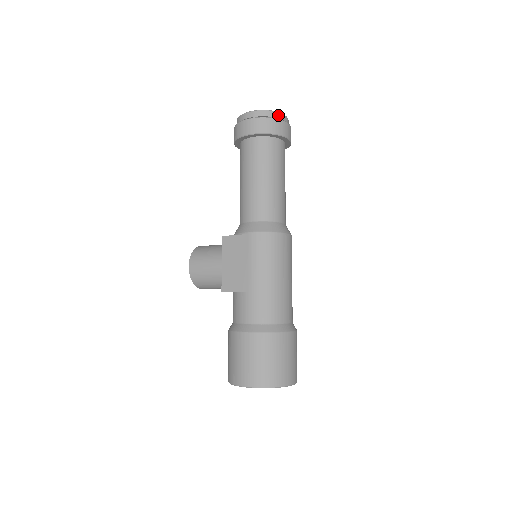
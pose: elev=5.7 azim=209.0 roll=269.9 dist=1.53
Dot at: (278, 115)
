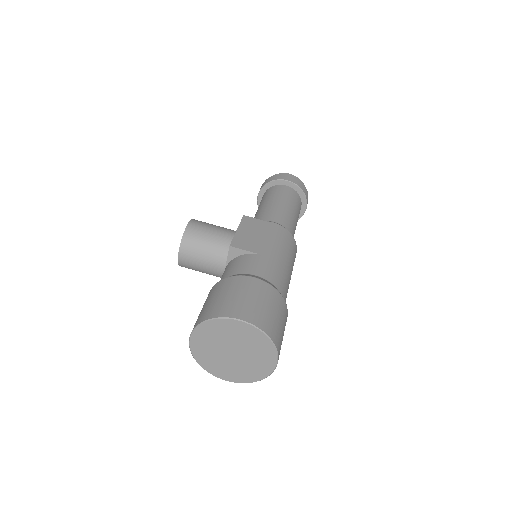
Dot at: occluded
